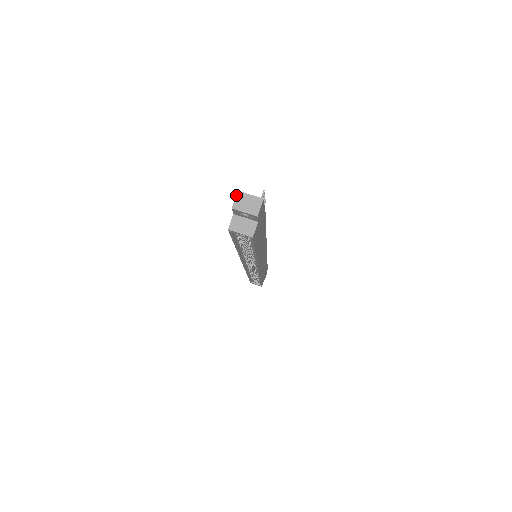
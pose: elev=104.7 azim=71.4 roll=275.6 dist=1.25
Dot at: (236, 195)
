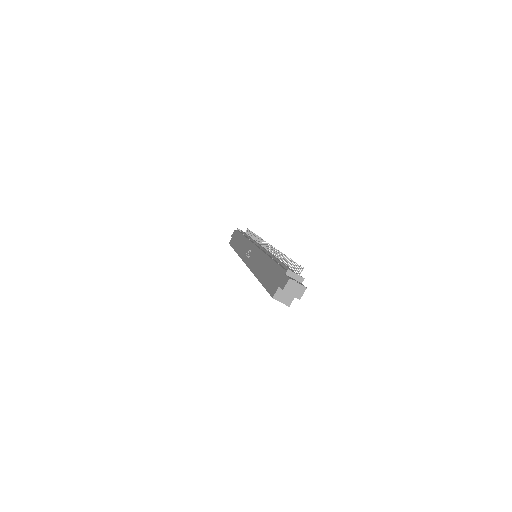
Dot at: (288, 281)
